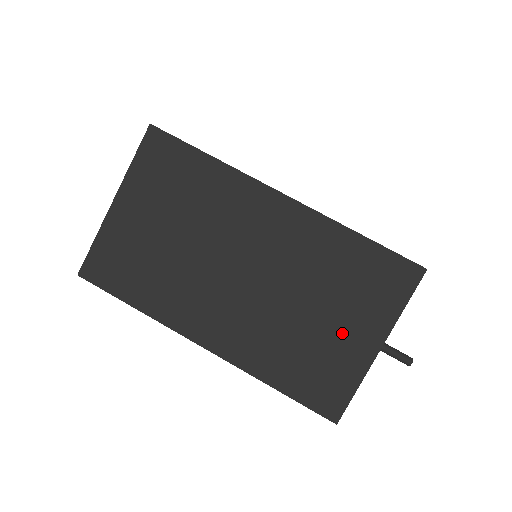
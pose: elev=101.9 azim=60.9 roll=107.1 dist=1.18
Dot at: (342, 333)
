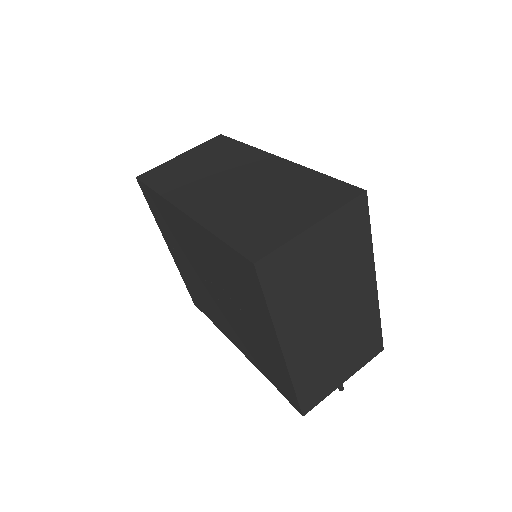
Dot at: (340, 368)
